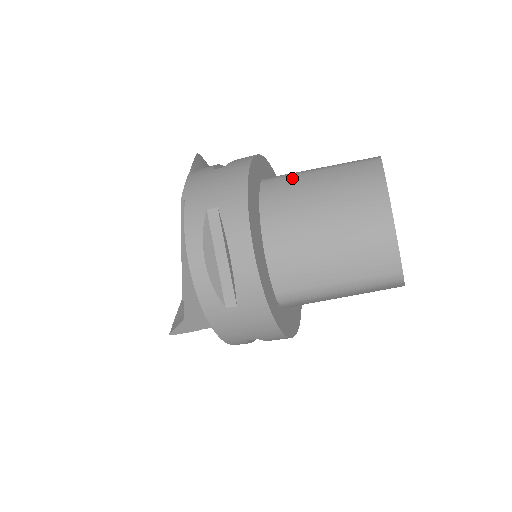
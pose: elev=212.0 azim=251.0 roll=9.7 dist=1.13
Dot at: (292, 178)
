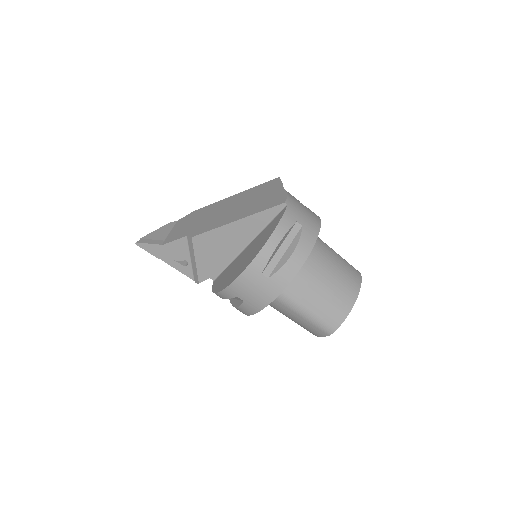
Dot at: (324, 243)
